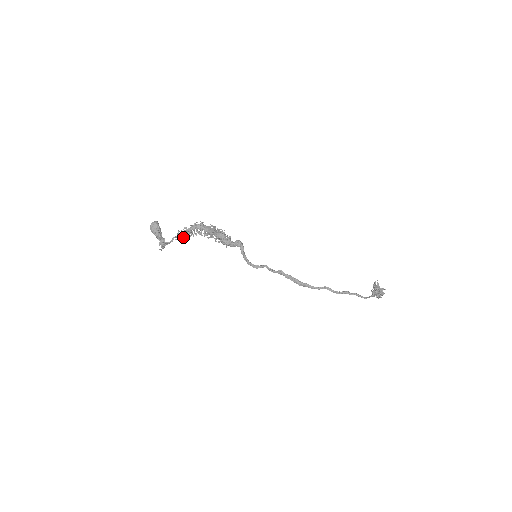
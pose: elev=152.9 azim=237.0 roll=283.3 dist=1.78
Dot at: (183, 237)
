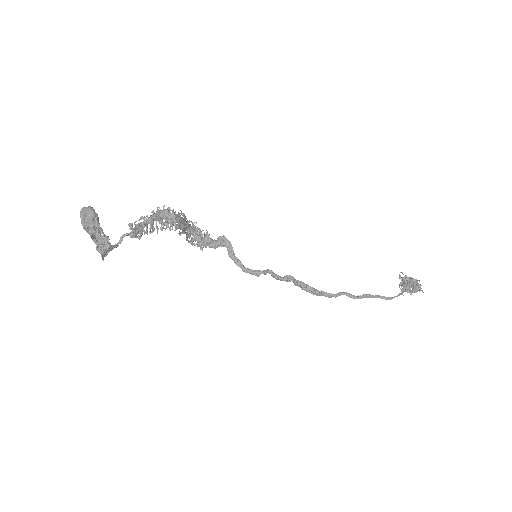
Dot at: (142, 233)
